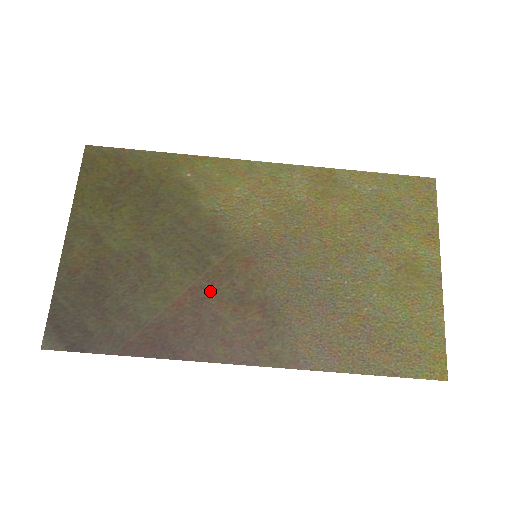
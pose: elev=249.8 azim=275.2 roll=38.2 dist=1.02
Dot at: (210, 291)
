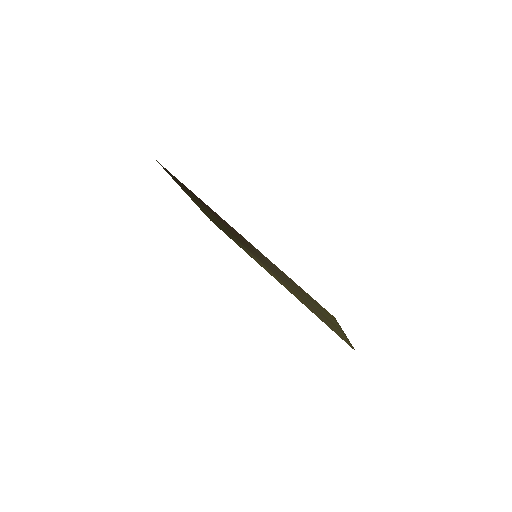
Dot at: (230, 230)
